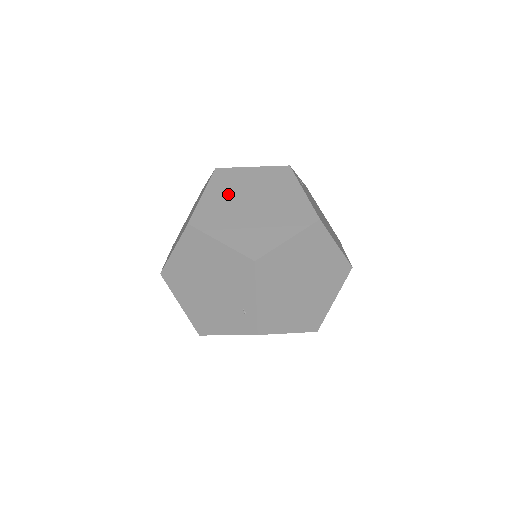
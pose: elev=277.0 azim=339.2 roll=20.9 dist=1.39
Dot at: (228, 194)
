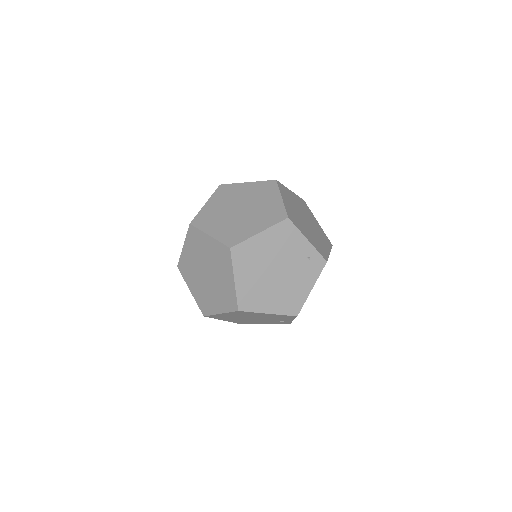
Dot at: (220, 221)
